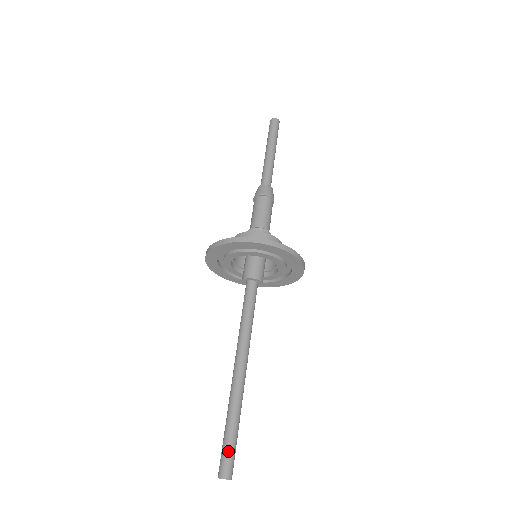
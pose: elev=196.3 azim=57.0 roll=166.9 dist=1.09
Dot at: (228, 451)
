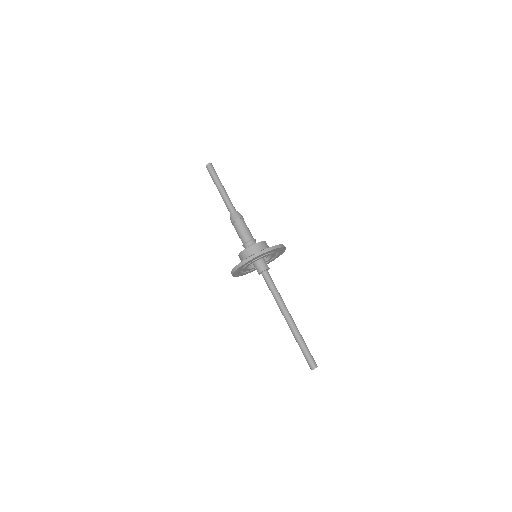
Dot at: (306, 358)
